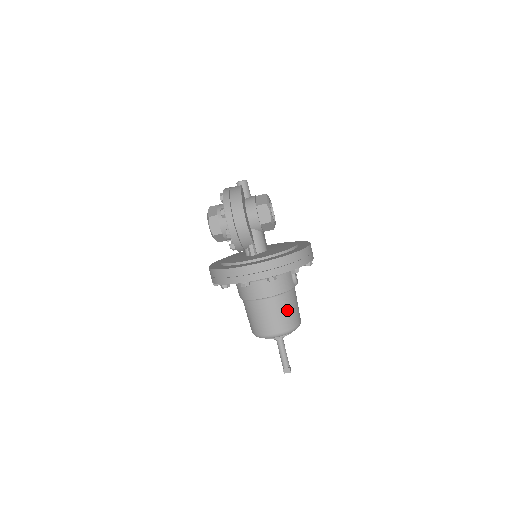
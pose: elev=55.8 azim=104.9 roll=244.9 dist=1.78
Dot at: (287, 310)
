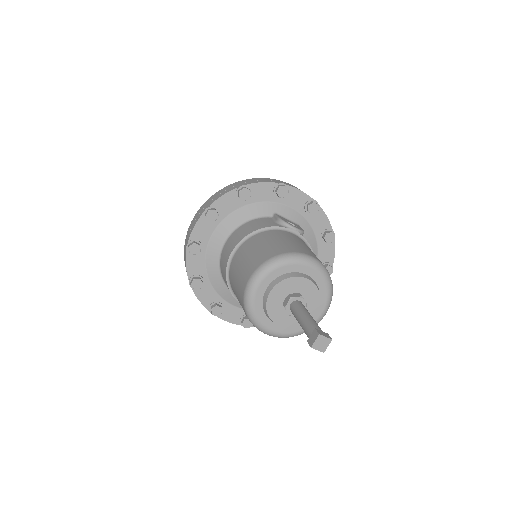
Dot at: (264, 244)
